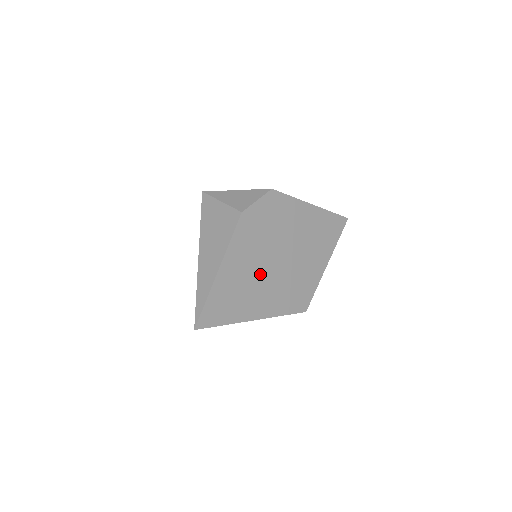
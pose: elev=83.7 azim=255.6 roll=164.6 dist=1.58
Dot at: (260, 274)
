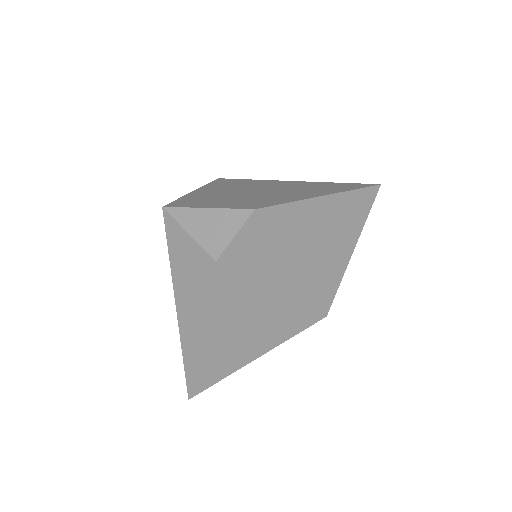
Dot at: (258, 312)
